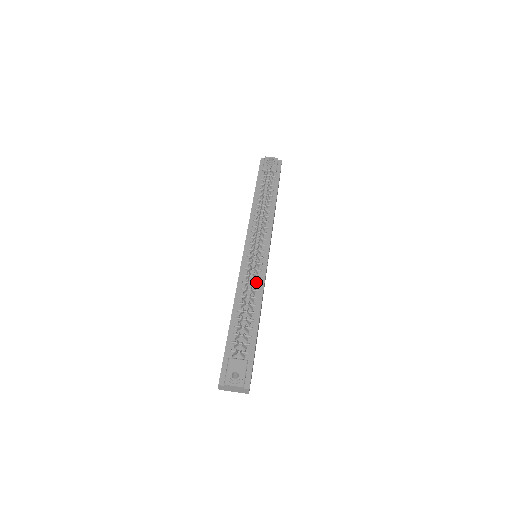
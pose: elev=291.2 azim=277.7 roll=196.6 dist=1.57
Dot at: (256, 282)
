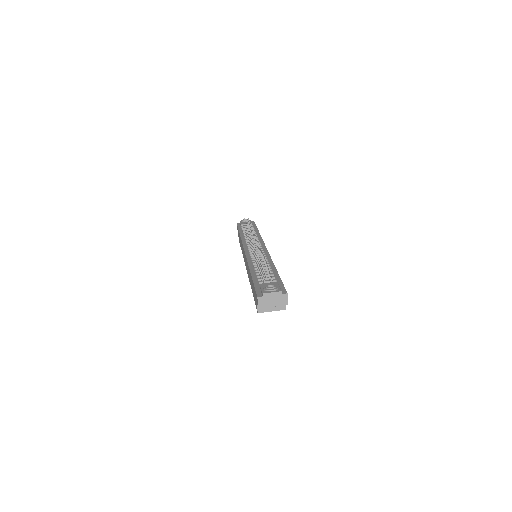
Dot at: occluded
